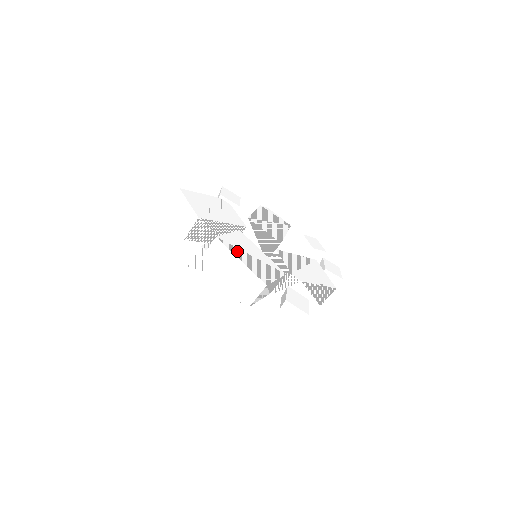
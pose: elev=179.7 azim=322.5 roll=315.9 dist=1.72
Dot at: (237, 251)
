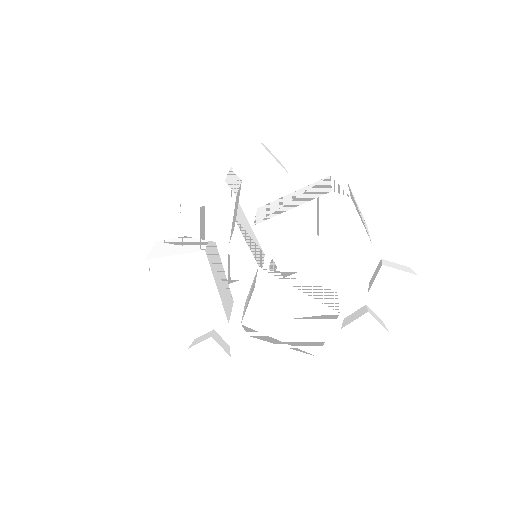
Dot at: (165, 283)
